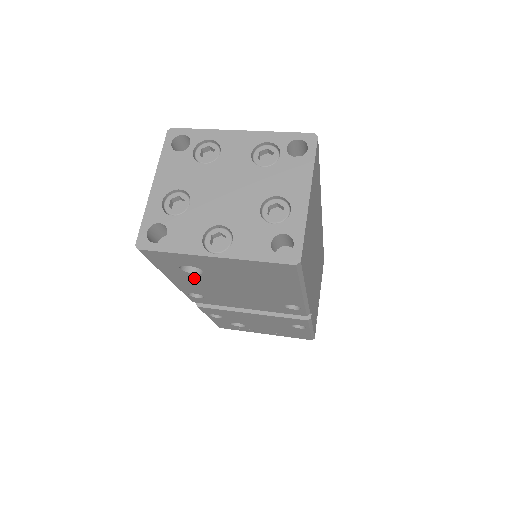
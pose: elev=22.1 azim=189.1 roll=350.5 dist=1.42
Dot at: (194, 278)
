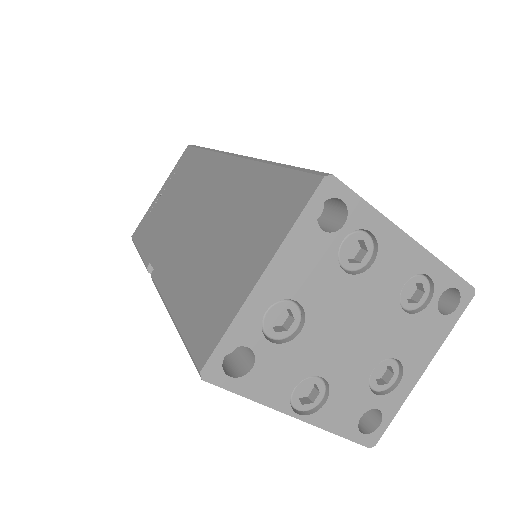
Dot at: occluded
